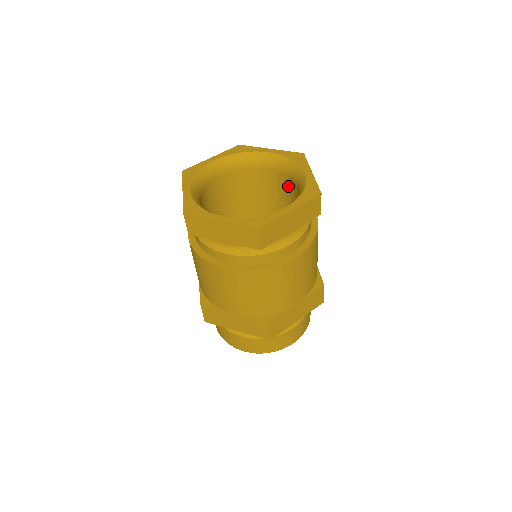
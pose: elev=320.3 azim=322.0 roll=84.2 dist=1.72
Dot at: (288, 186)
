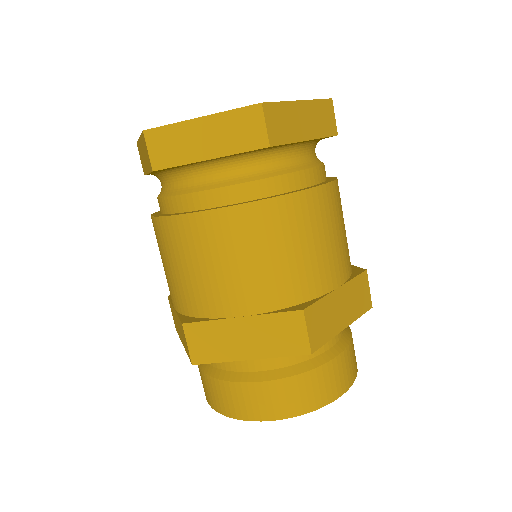
Dot at: occluded
